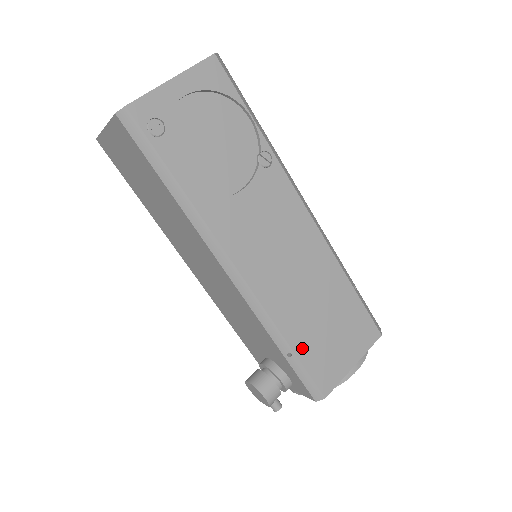
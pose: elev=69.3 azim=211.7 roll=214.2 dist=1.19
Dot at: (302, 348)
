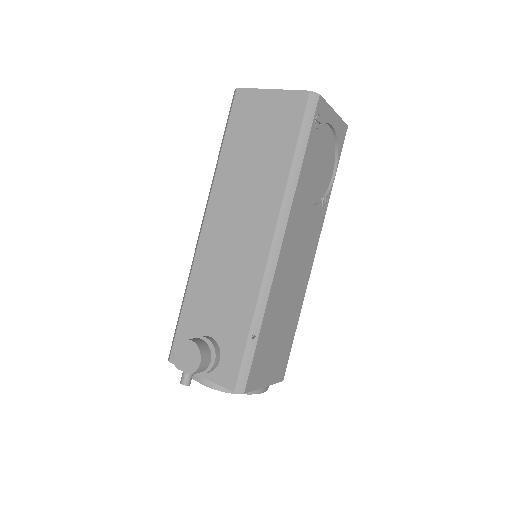
Dot at: (262, 339)
